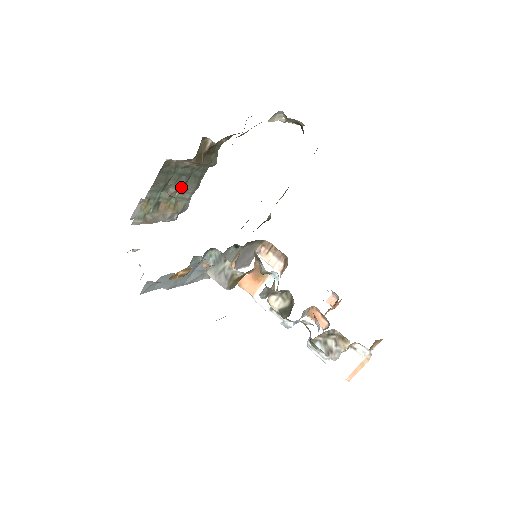
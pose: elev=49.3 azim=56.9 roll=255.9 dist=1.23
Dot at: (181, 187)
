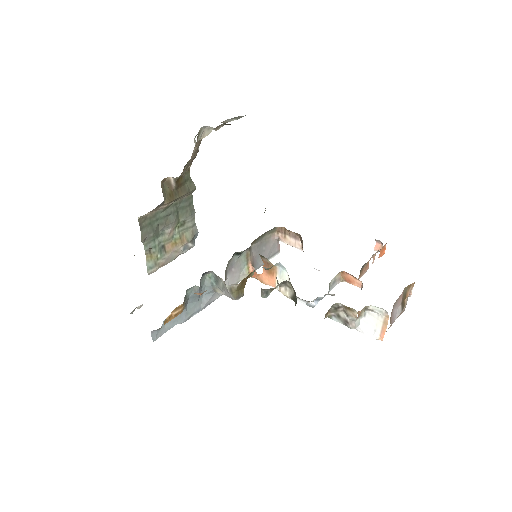
Dot at: (175, 223)
